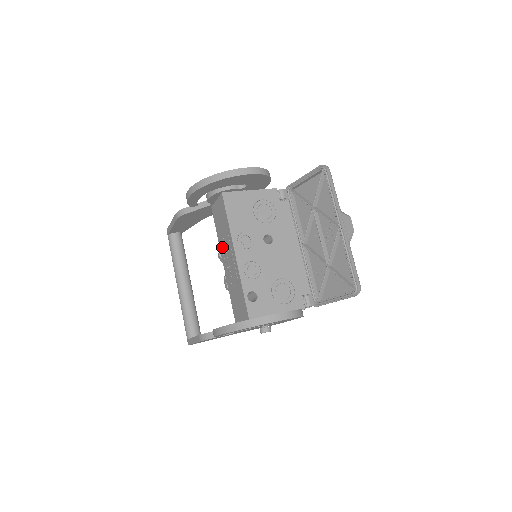
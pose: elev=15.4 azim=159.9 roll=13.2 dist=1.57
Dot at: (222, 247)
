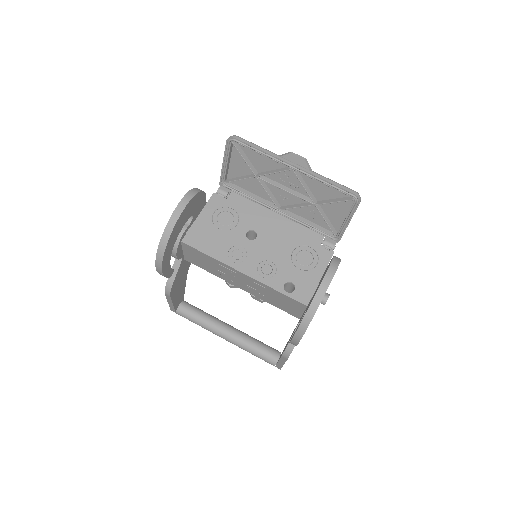
Dot at: (226, 278)
